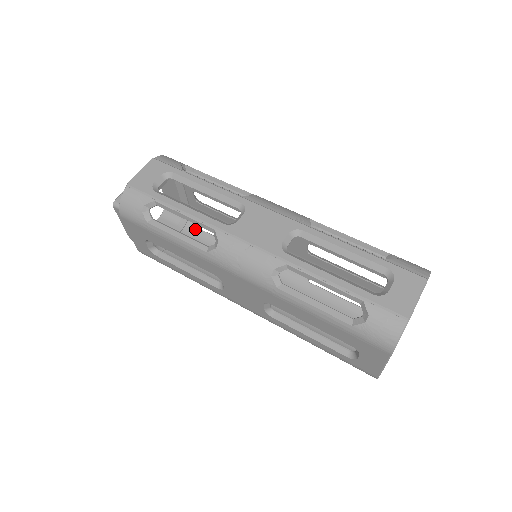
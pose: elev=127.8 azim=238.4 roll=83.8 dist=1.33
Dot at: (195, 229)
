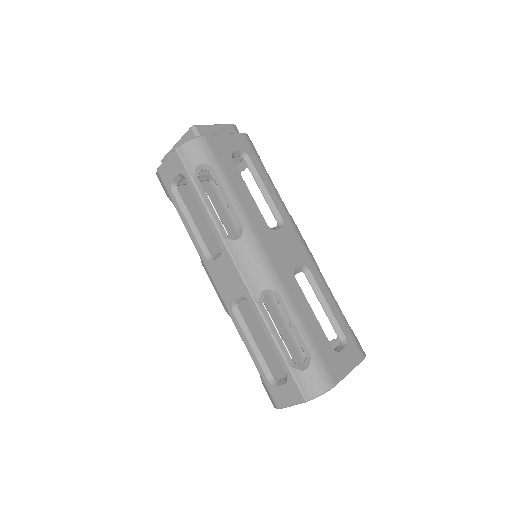
Dot at: occluded
